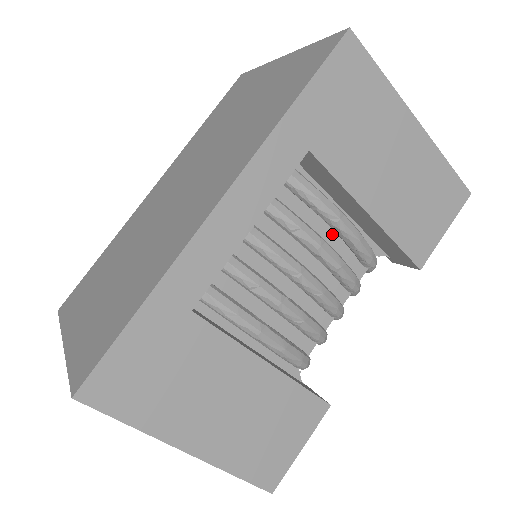
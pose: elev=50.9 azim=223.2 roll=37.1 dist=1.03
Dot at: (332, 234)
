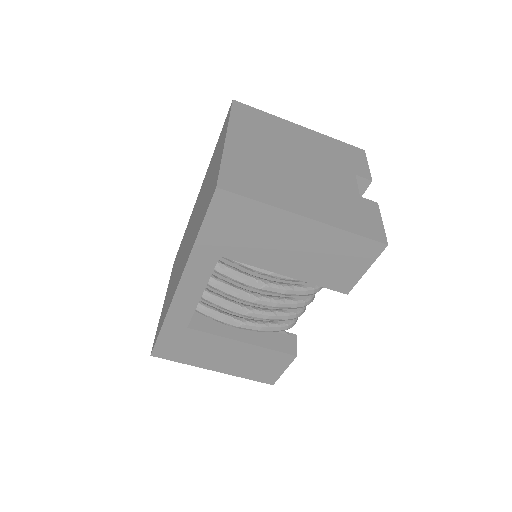
Dot at: occluded
